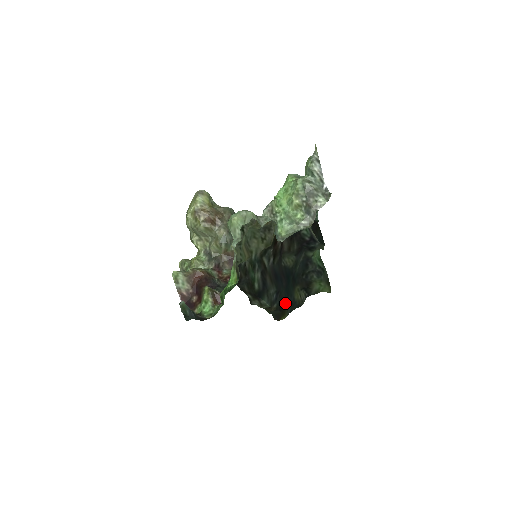
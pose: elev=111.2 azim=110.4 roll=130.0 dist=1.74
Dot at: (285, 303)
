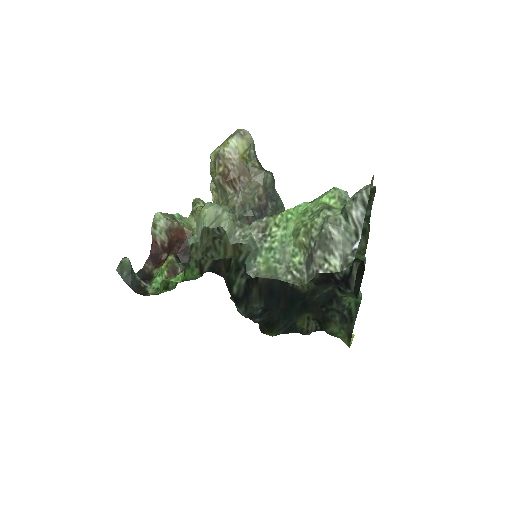
Dot at: (276, 323)
